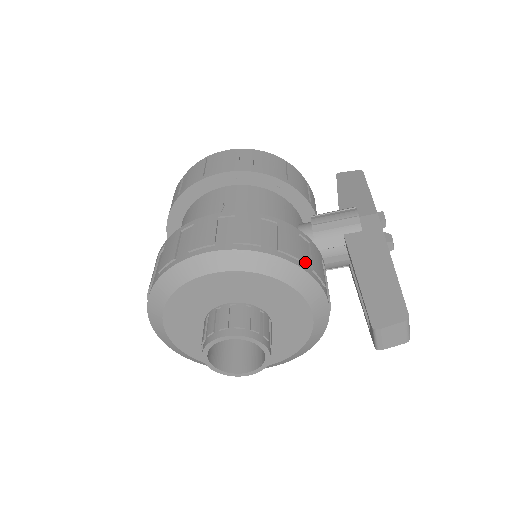
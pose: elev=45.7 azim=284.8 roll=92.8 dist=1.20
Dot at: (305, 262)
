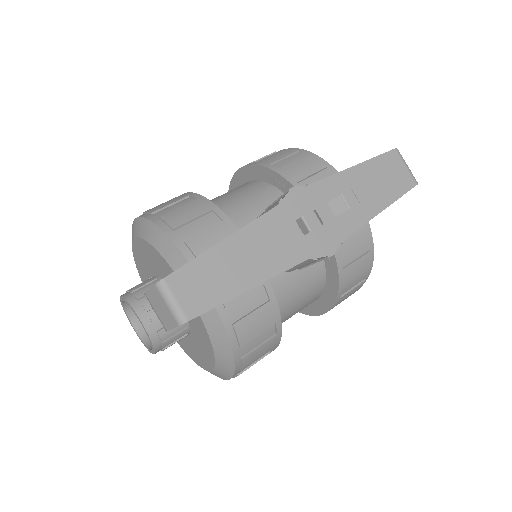
Dot at: (183, 233)
